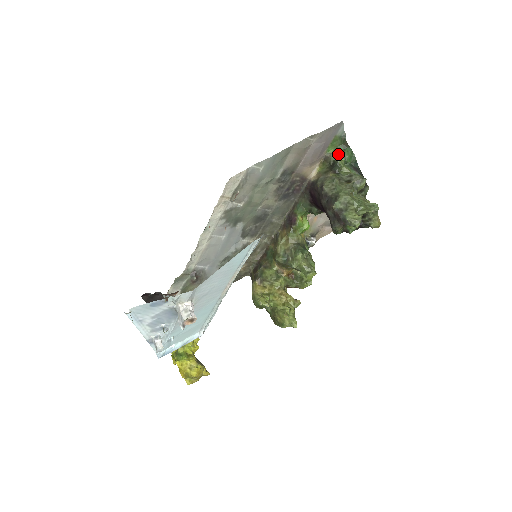
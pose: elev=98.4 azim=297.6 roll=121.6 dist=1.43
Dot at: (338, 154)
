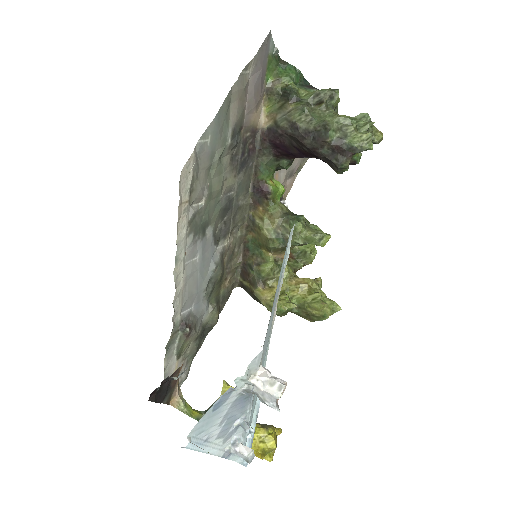
Dot at: (282, 78)
